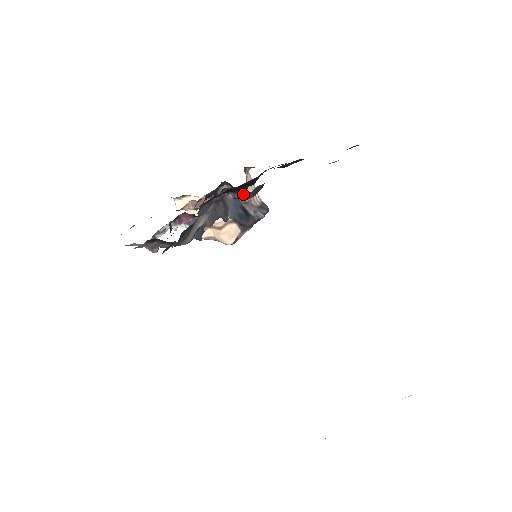
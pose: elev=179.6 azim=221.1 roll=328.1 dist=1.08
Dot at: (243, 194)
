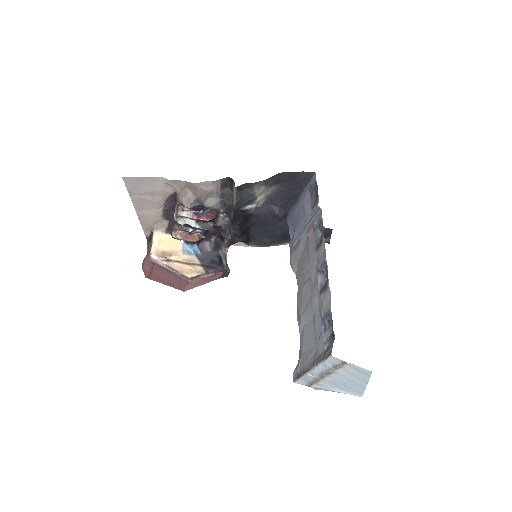
Dot at: (228, 246)
